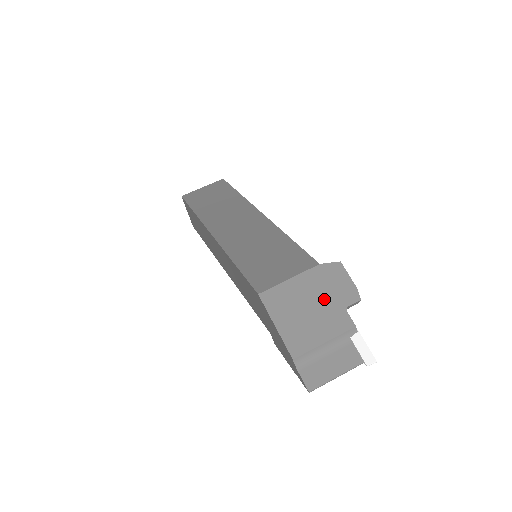
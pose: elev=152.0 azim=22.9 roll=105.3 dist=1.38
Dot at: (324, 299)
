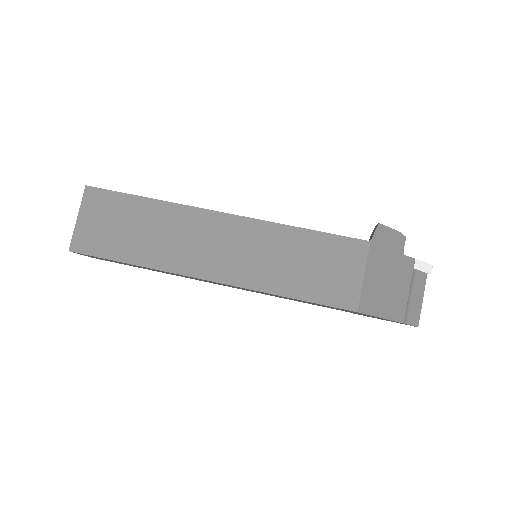
Dot at: (390, 264)
